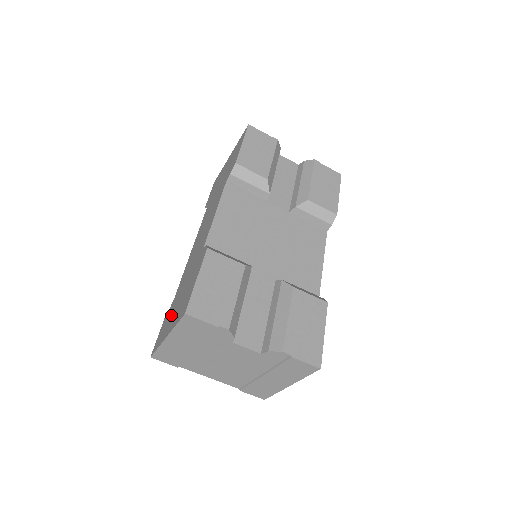
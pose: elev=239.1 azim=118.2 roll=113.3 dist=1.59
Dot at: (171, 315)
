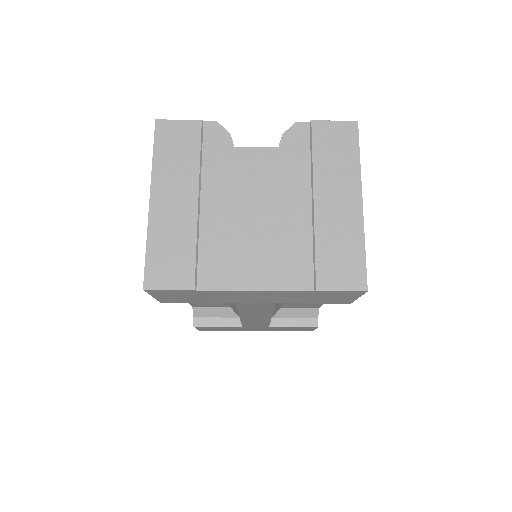
Dot at: occluded
